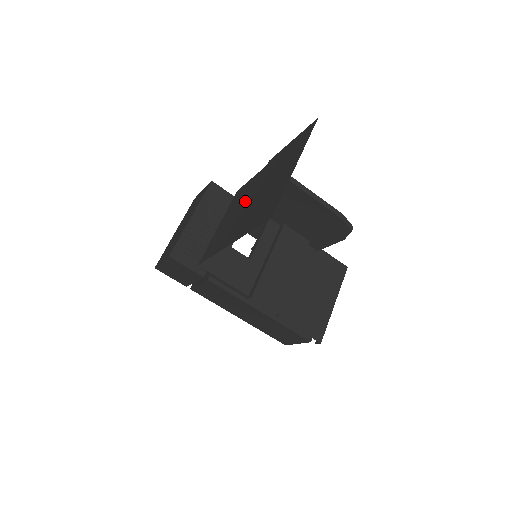
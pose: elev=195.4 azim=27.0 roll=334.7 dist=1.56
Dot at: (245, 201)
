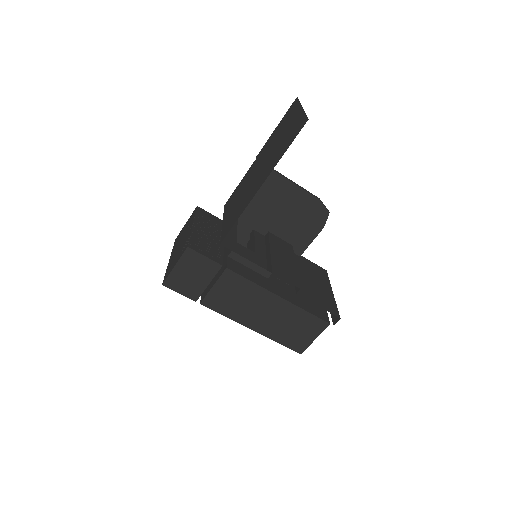
Dot at: (250, 179)
